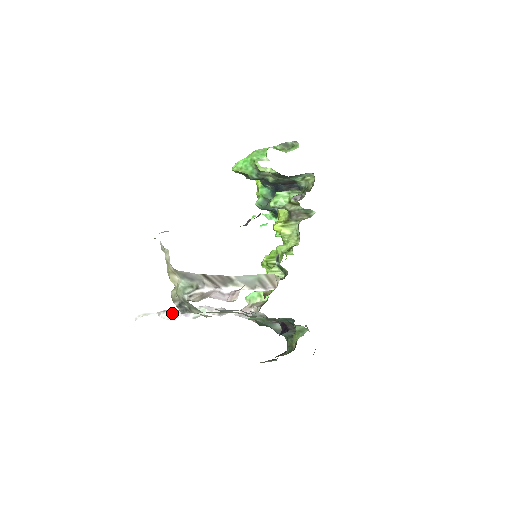
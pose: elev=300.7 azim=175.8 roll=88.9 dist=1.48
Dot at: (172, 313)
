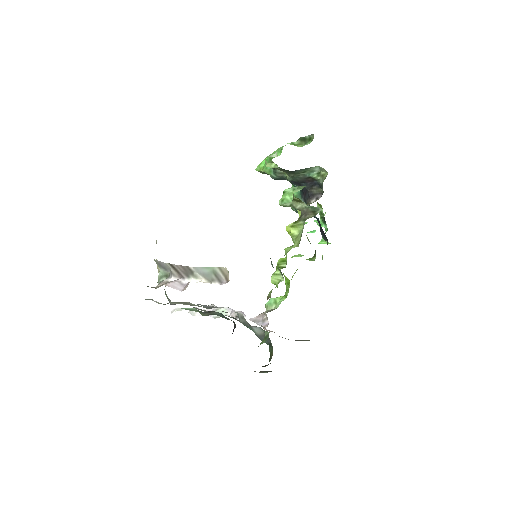
Dot at: occluded
